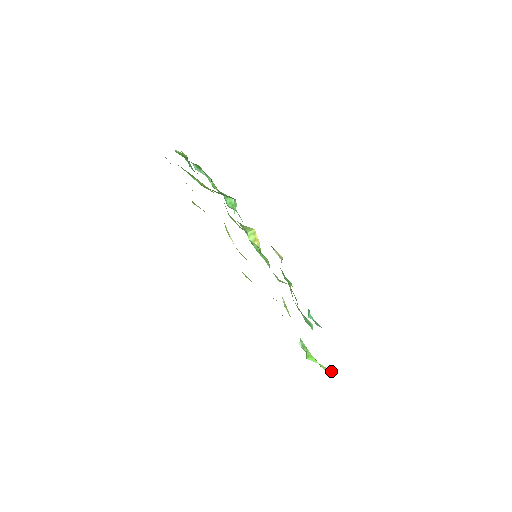
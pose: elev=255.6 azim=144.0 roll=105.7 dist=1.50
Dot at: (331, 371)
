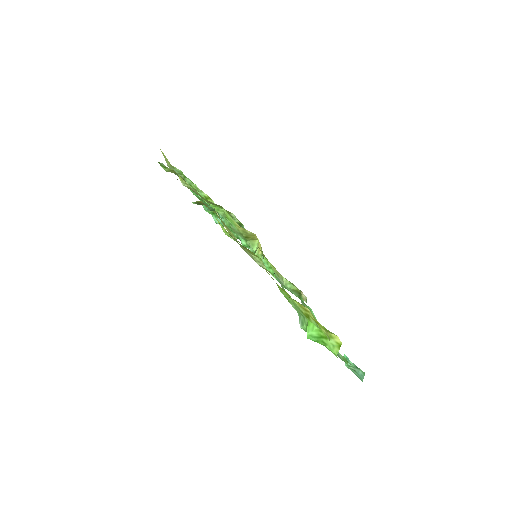
Dot at: (340, 345)
